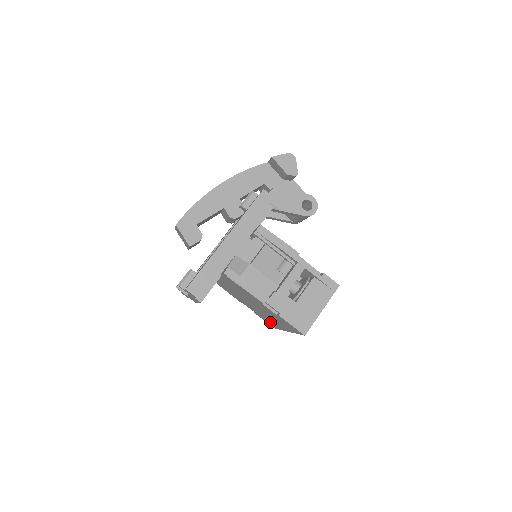
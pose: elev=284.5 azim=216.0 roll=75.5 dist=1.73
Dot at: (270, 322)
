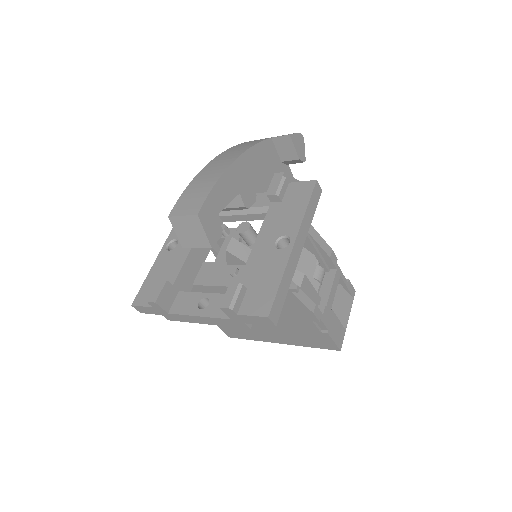
Dot at: (243, 333)
